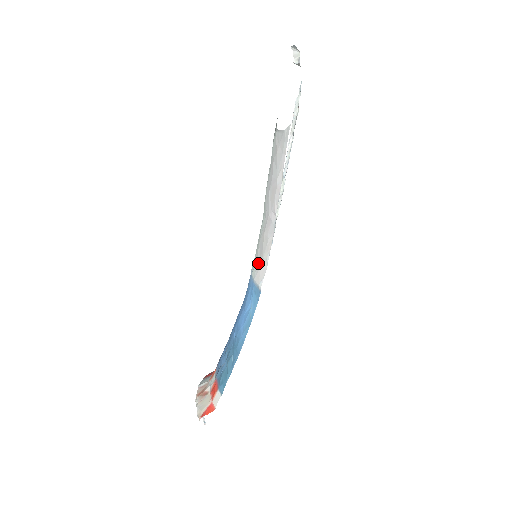
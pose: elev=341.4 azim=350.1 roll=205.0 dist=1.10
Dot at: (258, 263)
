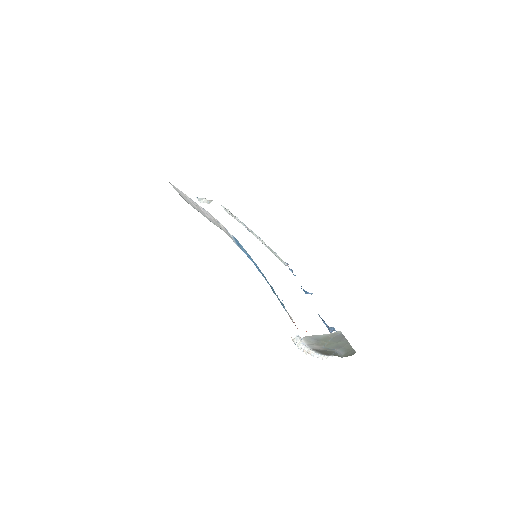
Dot at: occluded
